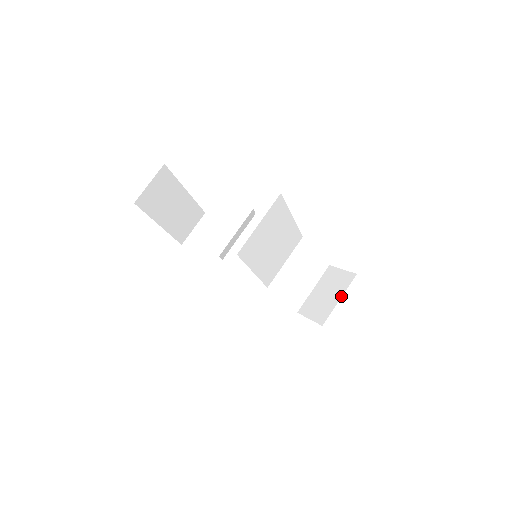
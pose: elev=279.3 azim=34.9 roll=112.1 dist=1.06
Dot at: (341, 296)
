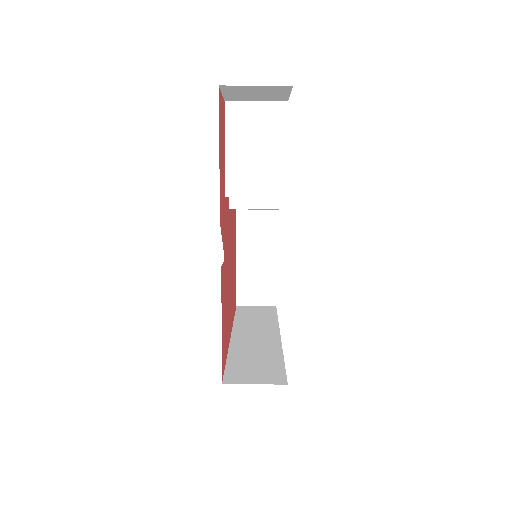
Dot at: occluded
